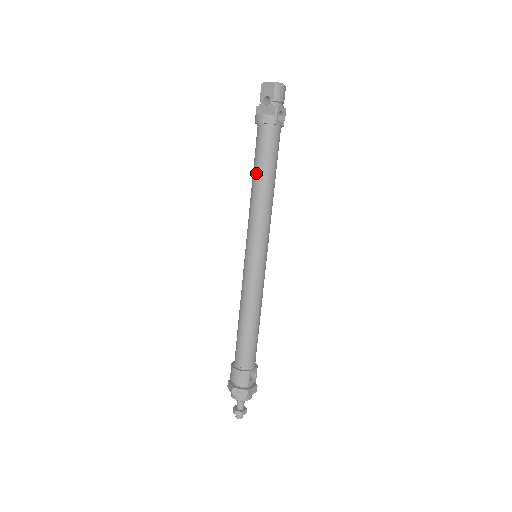
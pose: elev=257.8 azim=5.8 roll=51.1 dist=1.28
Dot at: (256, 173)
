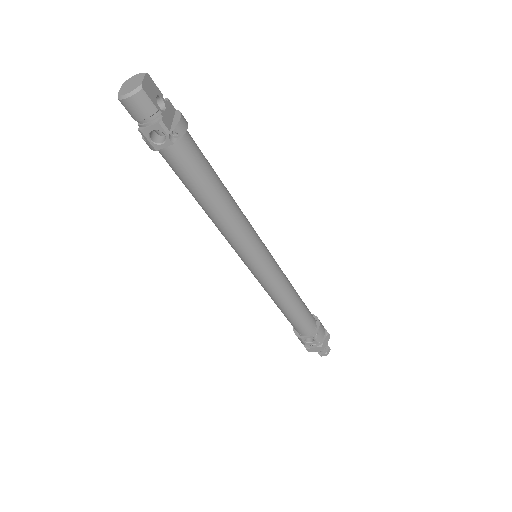
Dot at: occluded
